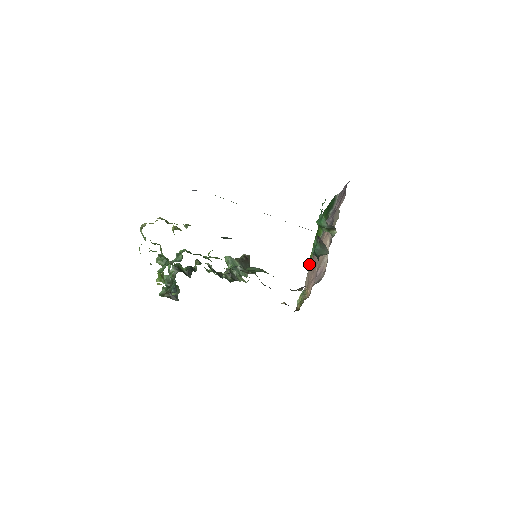
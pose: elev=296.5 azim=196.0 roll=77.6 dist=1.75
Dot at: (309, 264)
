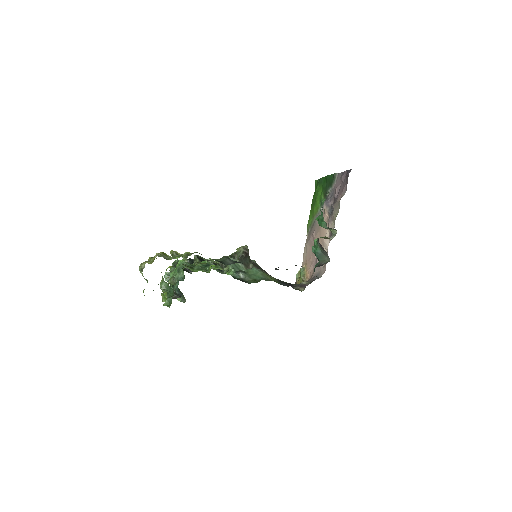
Dot at: occluded
